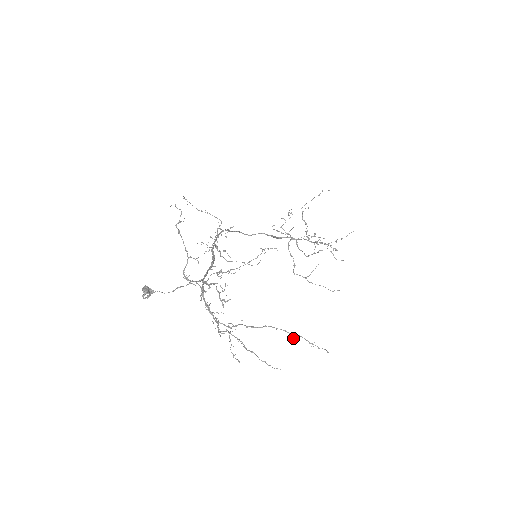
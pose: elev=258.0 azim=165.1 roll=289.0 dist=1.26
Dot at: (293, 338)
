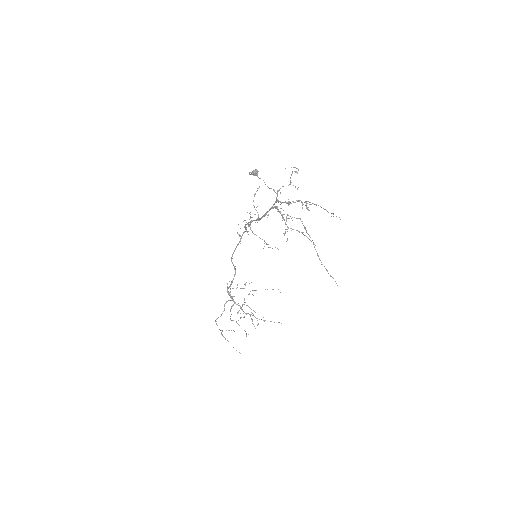
Dot at: occluded
